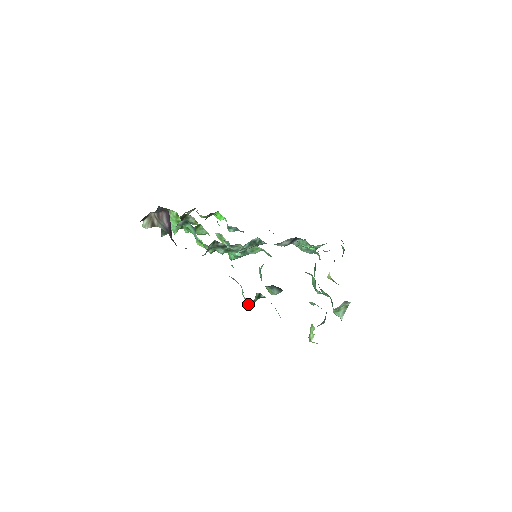
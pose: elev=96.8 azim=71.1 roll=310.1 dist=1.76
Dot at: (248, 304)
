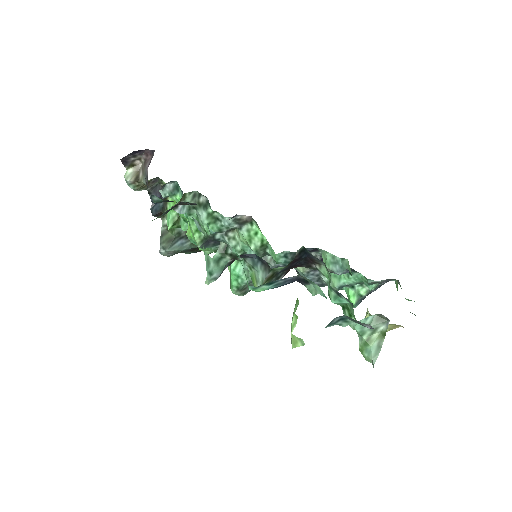
Dot at: (209, 271)
